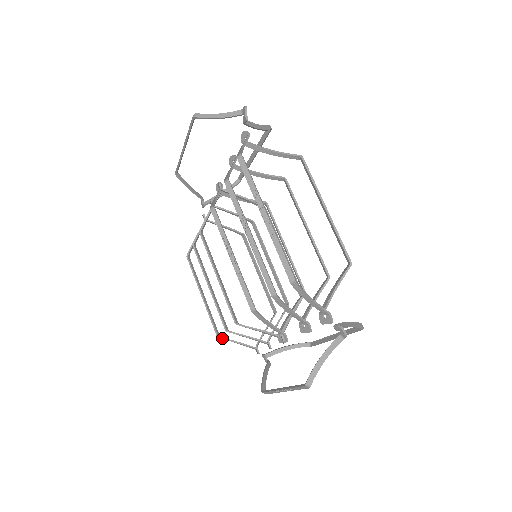
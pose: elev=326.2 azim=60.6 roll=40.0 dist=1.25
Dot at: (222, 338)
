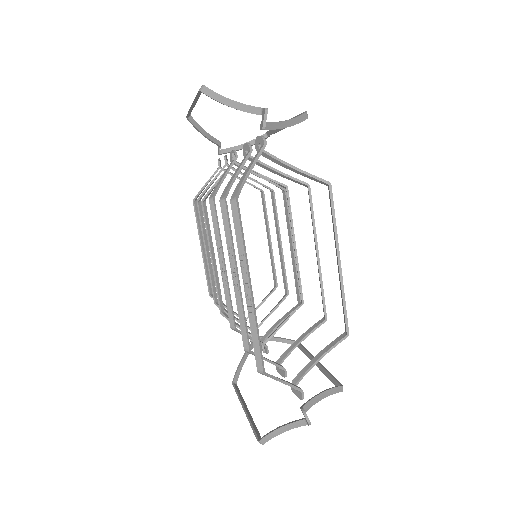
Dot at: occluded
